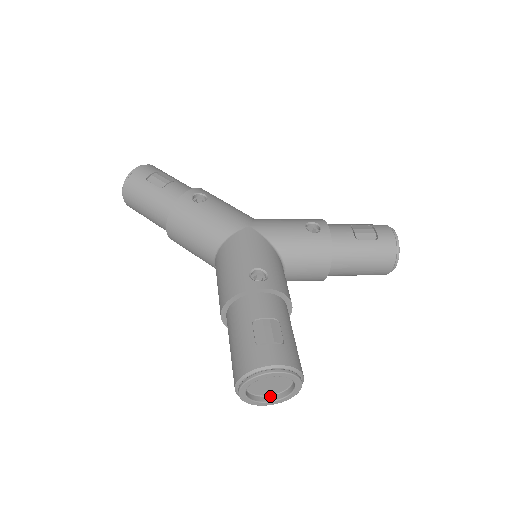
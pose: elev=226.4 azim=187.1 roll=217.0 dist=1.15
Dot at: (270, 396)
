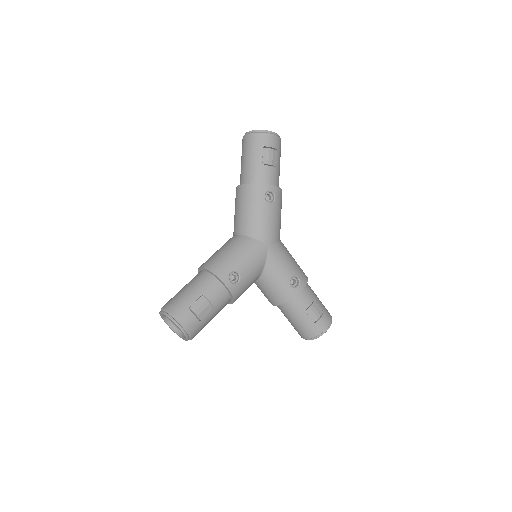
Dot at: (173, 325)
